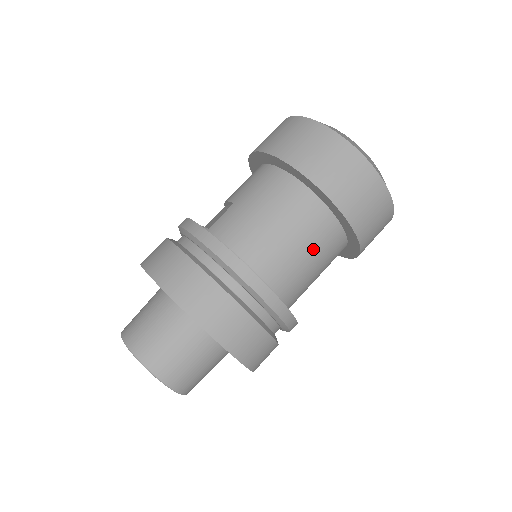
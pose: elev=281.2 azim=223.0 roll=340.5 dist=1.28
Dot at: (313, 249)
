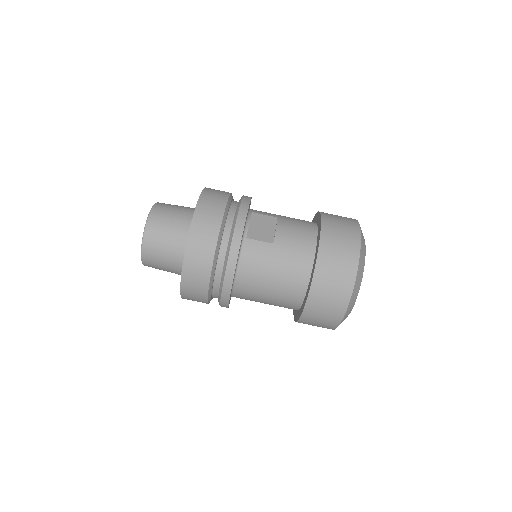
Dot at: (273, 304)
